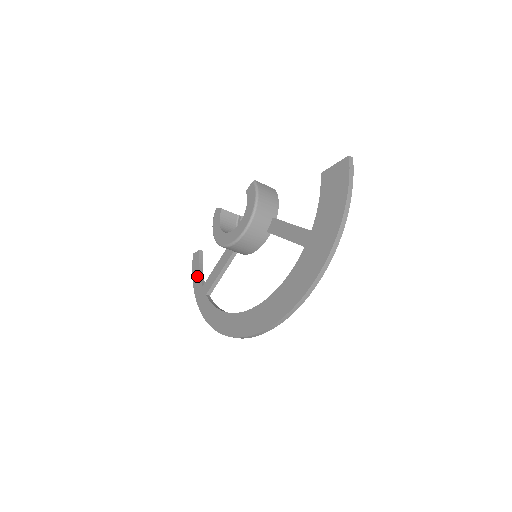
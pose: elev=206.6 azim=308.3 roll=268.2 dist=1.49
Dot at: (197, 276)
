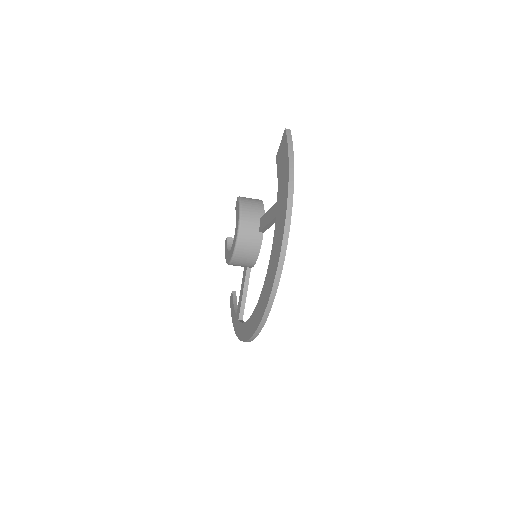
Dot at: (233, 312)
